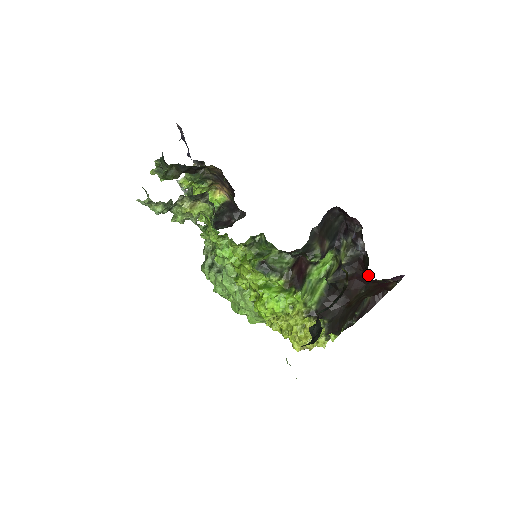
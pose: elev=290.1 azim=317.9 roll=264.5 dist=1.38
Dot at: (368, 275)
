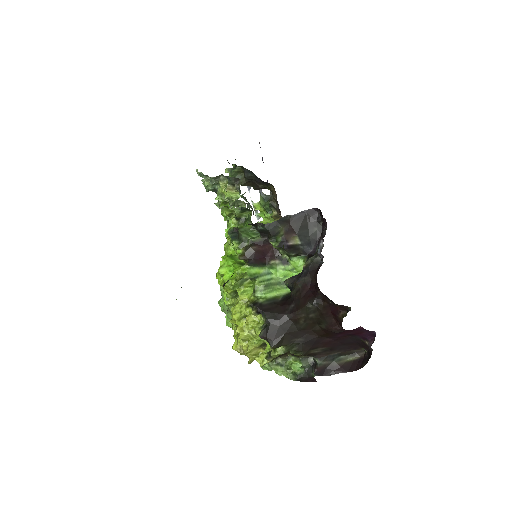
Dot at: (317, 284)
